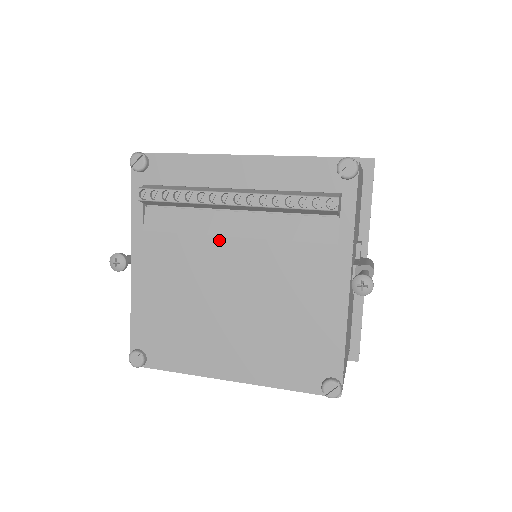
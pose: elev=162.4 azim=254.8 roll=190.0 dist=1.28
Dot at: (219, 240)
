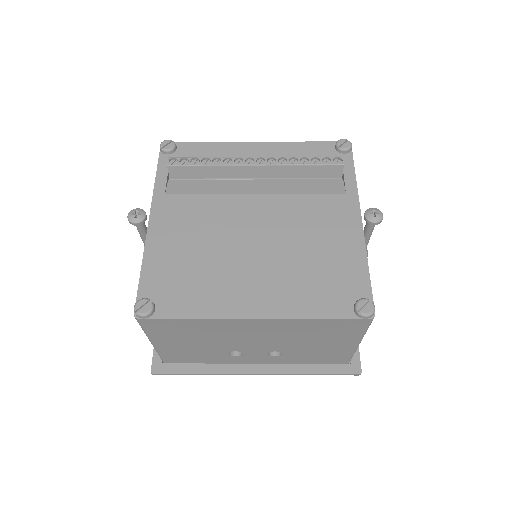
Dot at: (240, 197)
